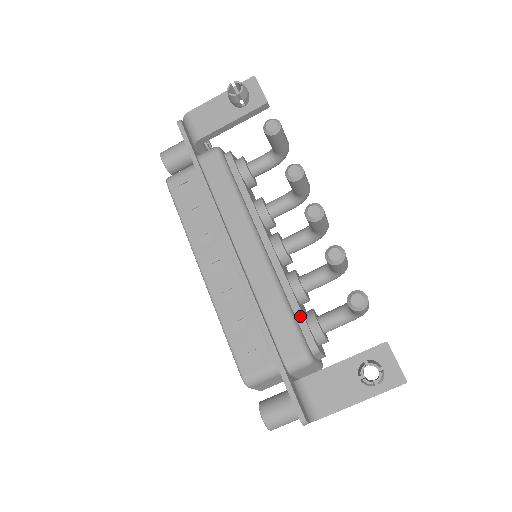
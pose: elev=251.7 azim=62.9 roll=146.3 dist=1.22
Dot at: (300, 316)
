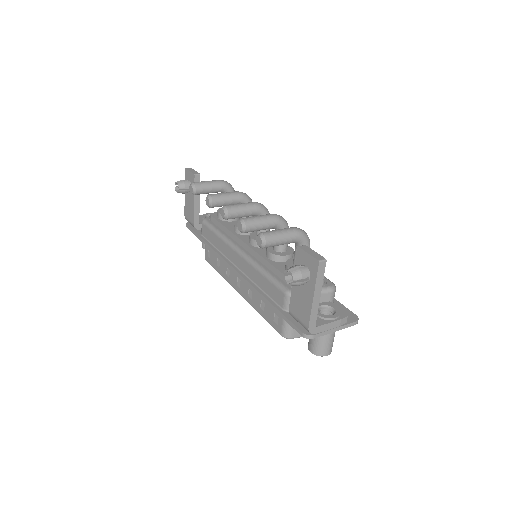
Dot at: (278, 272)
